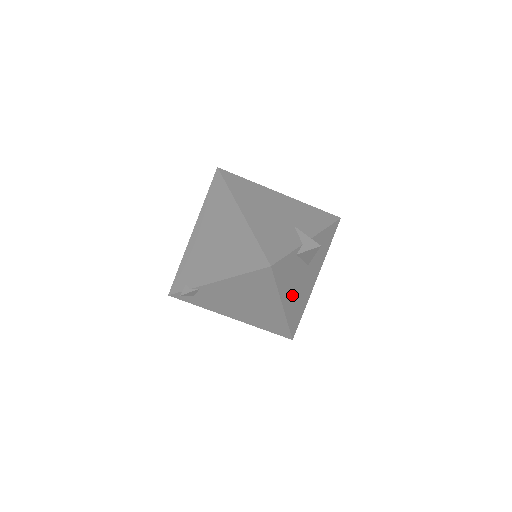
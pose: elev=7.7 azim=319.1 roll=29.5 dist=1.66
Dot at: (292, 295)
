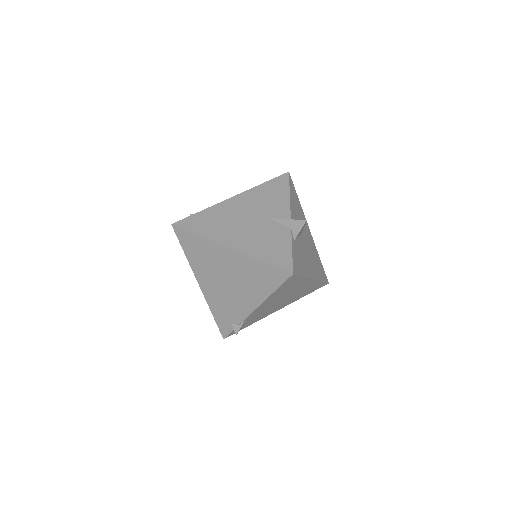
Dot at: (310, 264)
